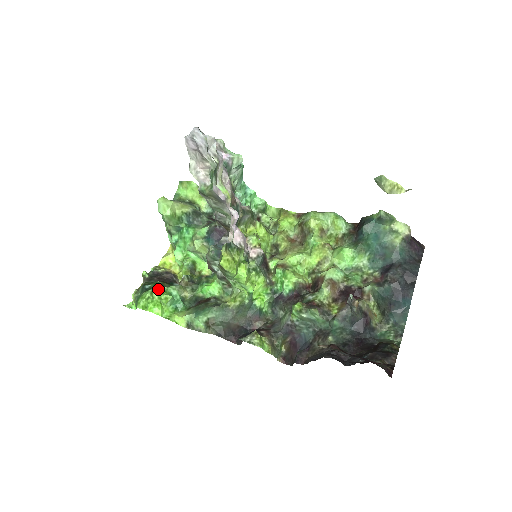
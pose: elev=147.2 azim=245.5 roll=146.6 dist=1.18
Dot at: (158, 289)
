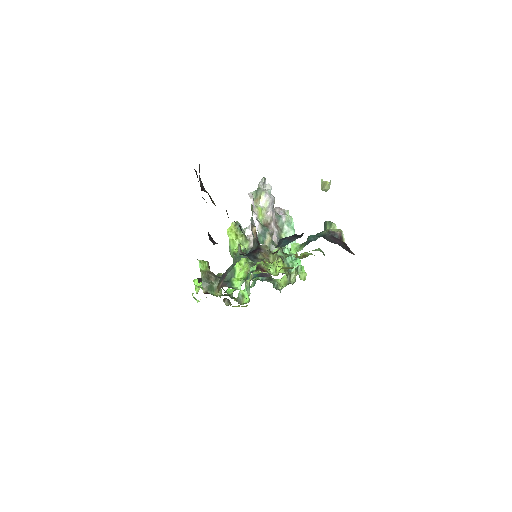
Dot at: occluded
